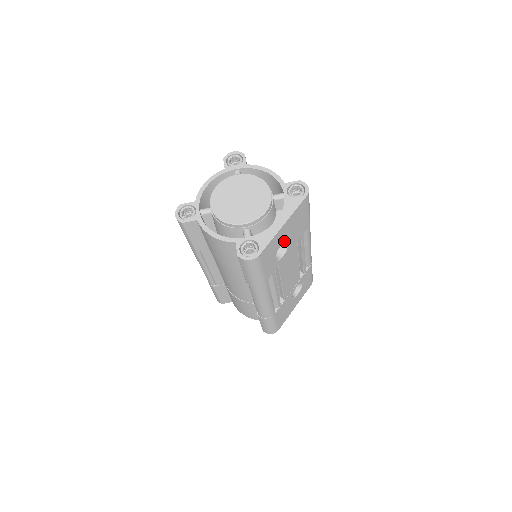
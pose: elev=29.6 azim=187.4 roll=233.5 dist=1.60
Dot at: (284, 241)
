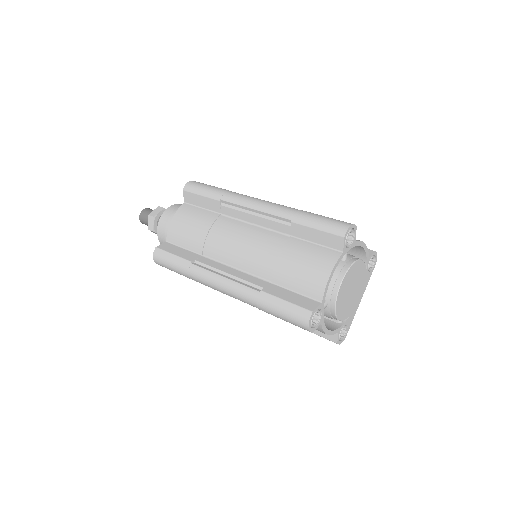
Dot at: occluded
